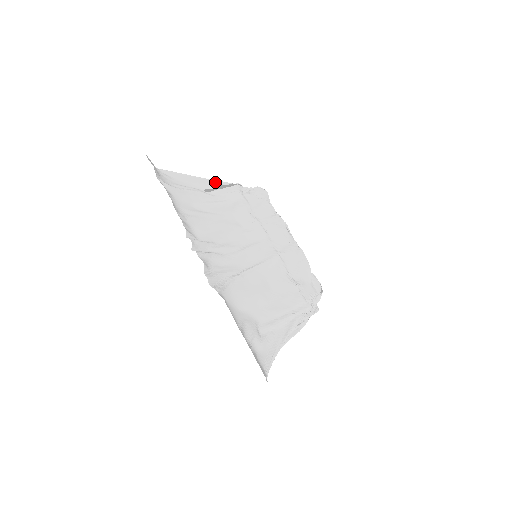
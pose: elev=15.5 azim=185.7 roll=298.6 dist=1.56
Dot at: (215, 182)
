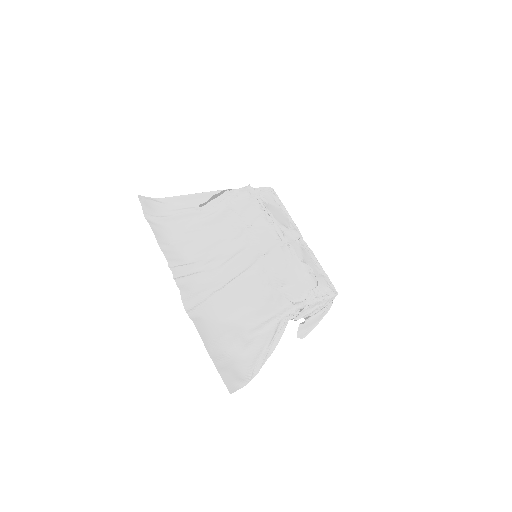
Dot at: (208, 194)
